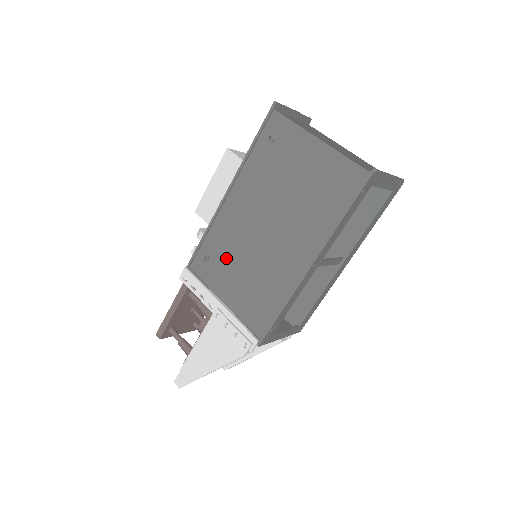
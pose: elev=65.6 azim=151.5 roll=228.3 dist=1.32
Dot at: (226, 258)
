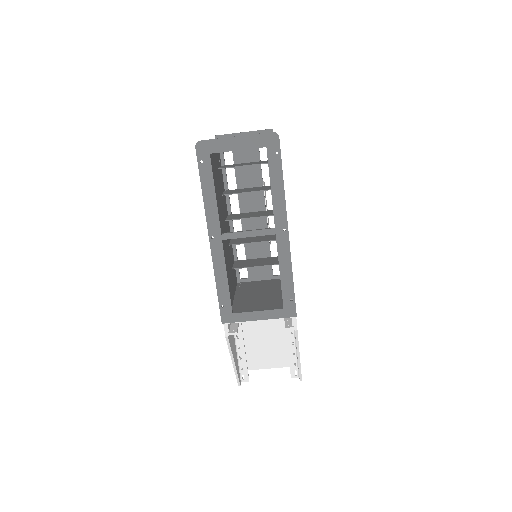
Dot at: occluded
